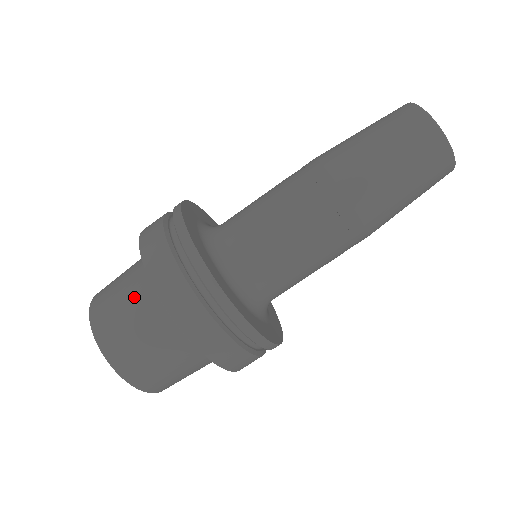
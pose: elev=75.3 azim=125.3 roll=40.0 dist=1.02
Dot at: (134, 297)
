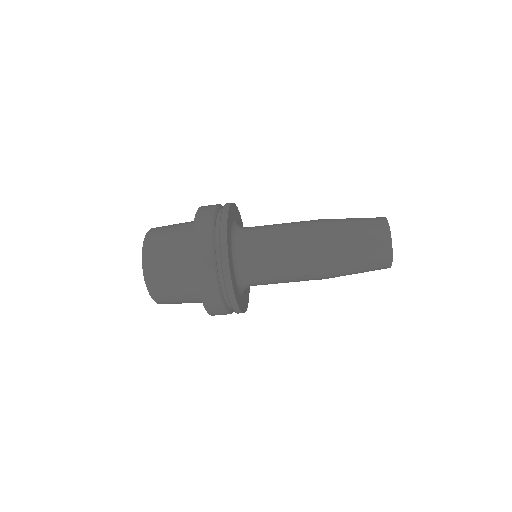
Dot at: (178, 266)
